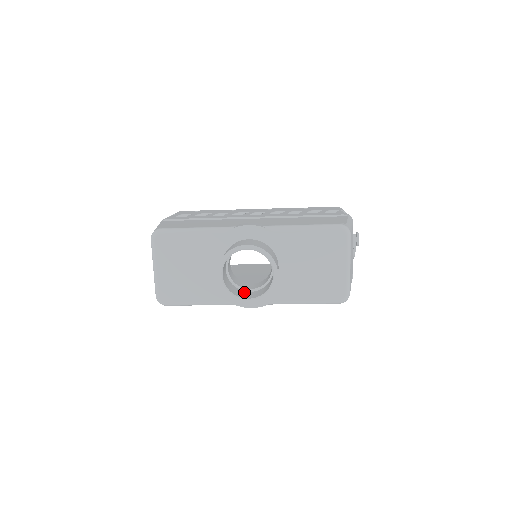
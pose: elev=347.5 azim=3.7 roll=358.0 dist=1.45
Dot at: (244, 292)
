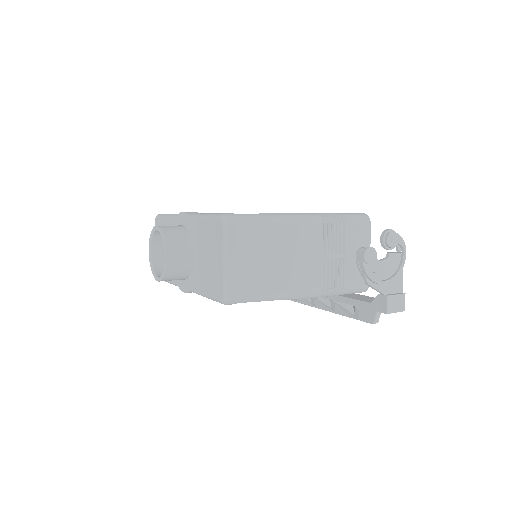
Dot at: occluded
